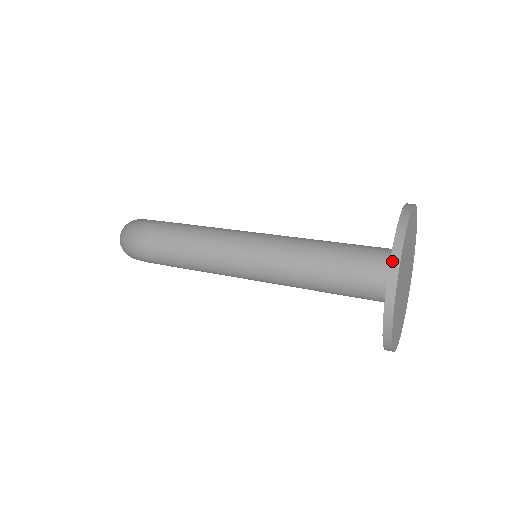
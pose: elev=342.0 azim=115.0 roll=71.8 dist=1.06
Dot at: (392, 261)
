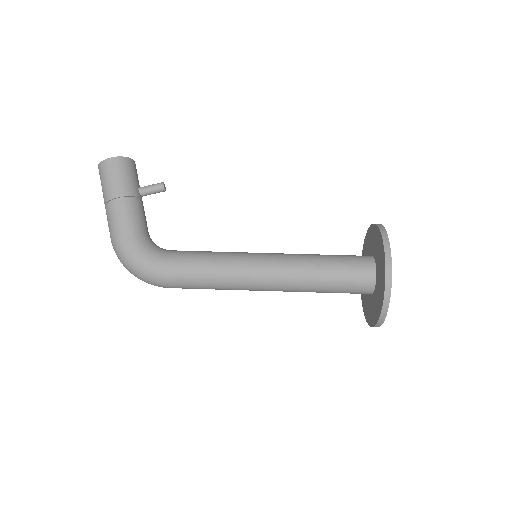
Dot at: (376, 326)
